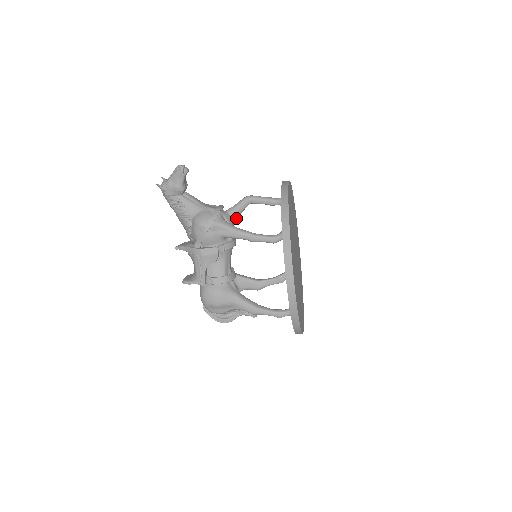
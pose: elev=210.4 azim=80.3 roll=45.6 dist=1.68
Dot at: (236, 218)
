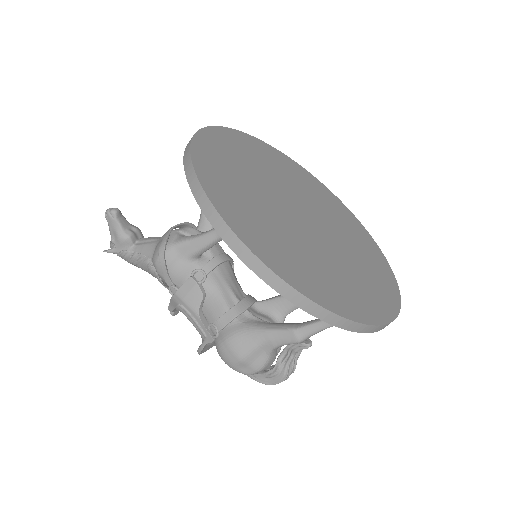
Dot at: (212, 227)
